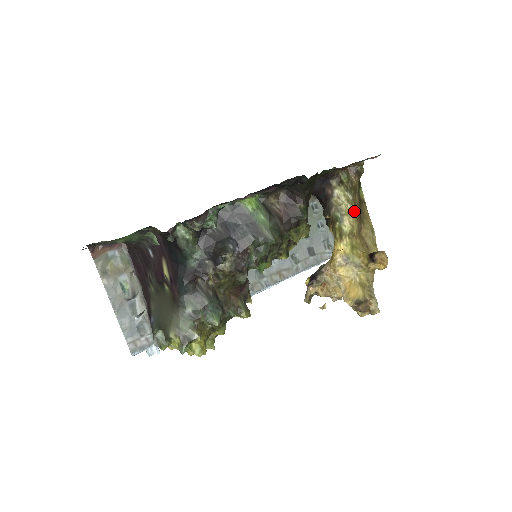
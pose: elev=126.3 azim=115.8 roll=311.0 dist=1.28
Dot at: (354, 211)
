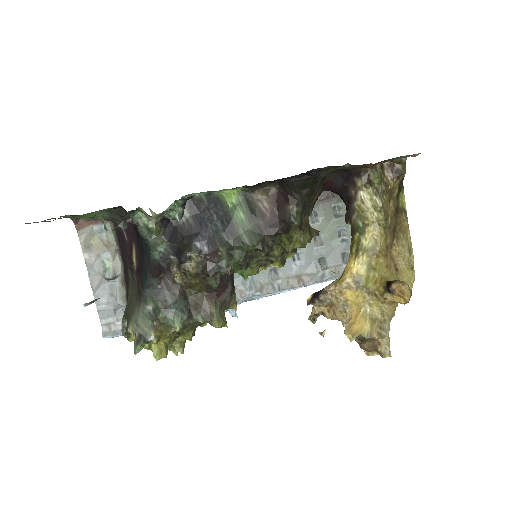
Dot at: (383, 222)
